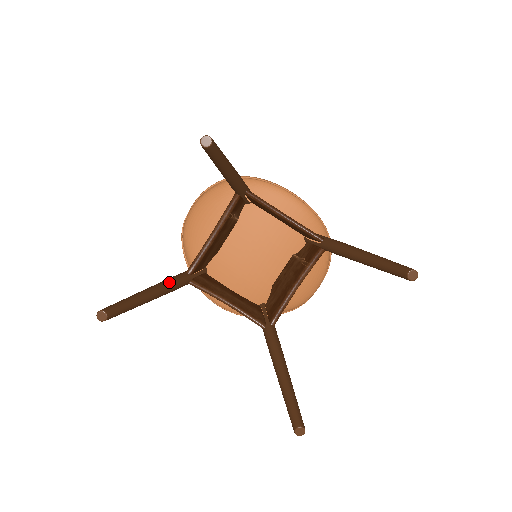
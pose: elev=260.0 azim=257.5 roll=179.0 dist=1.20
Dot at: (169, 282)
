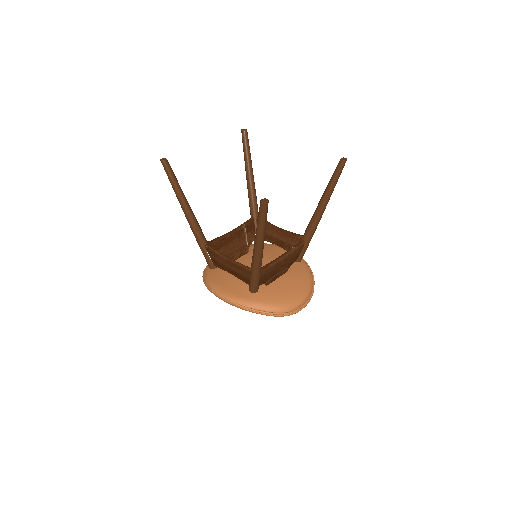
Dot at: (196, 219)
